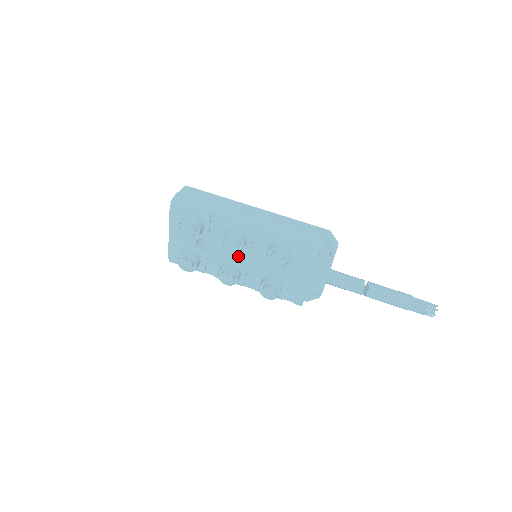
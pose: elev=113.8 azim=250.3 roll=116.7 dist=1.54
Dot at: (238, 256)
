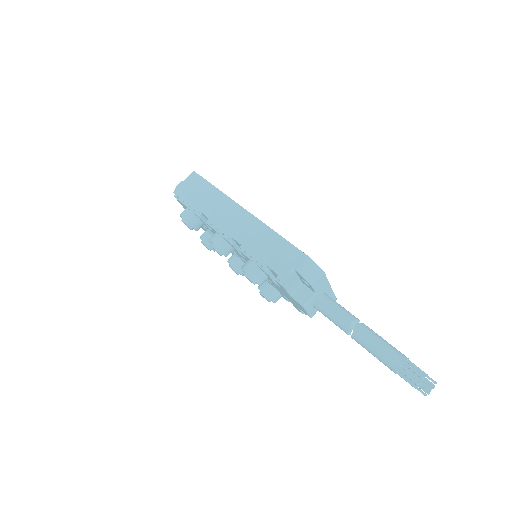
Dot at: (237, 254)
